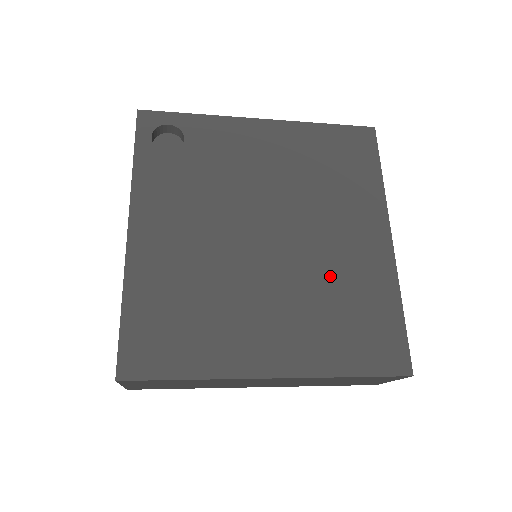
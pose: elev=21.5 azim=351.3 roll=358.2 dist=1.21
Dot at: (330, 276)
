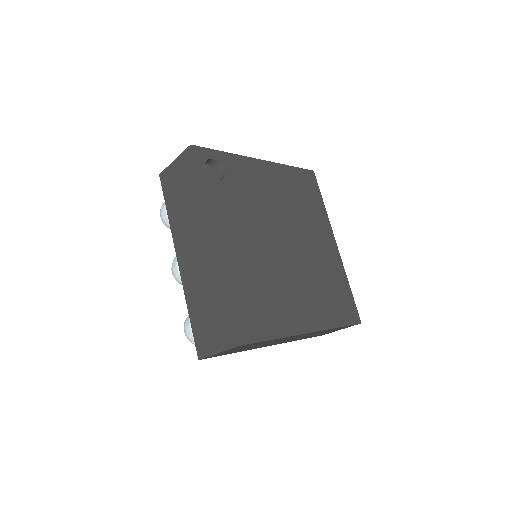
Dot at: (317, 268)
